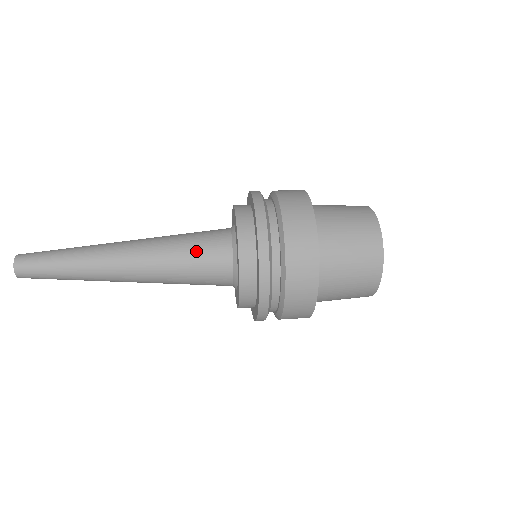
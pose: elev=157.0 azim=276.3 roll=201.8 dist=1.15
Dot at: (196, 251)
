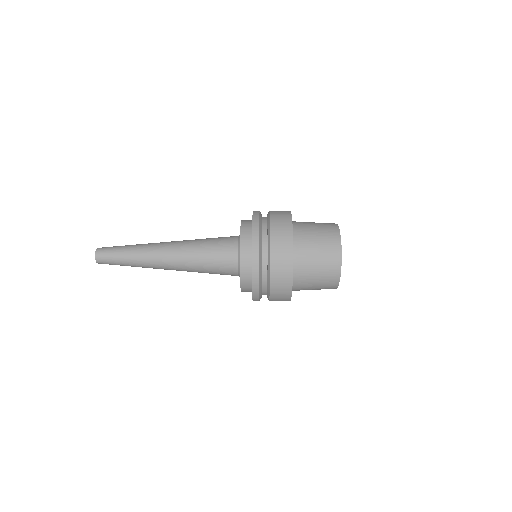
Dot at: (215, 238)
